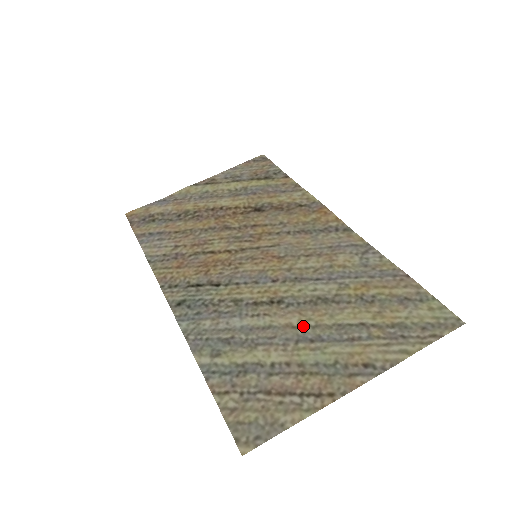
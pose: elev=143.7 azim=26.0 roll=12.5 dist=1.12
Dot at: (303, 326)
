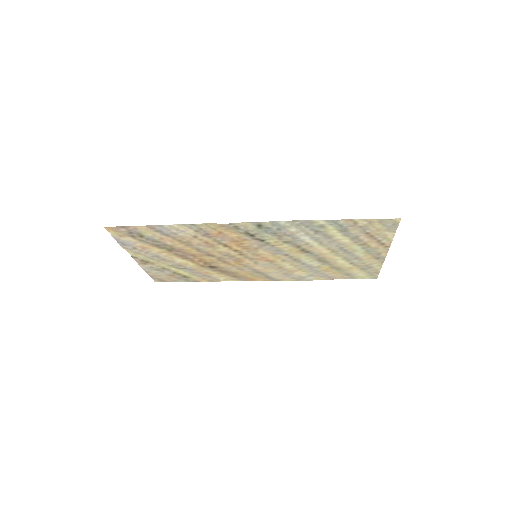
Dot at: (334, 252)
